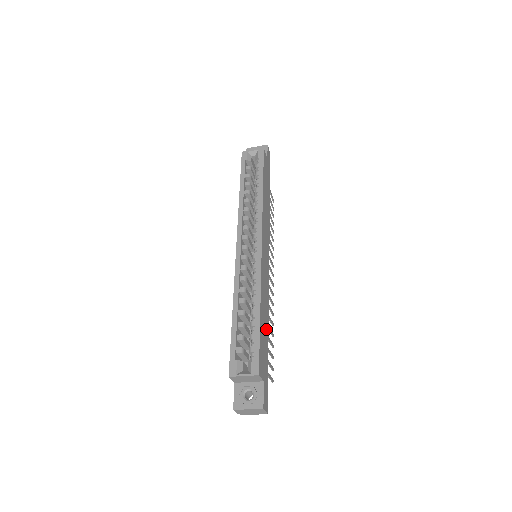
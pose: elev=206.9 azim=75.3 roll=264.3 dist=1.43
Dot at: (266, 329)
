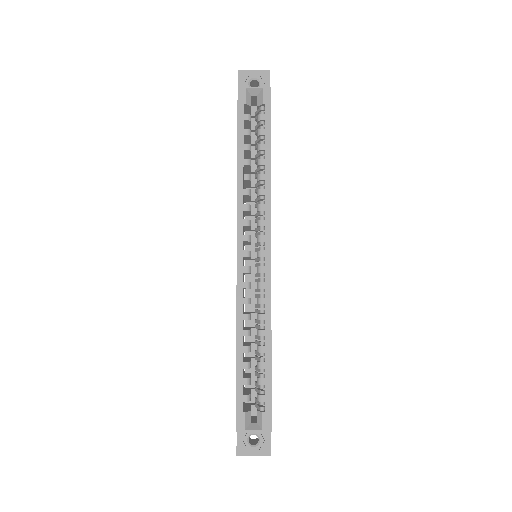
Dot at: occluded
